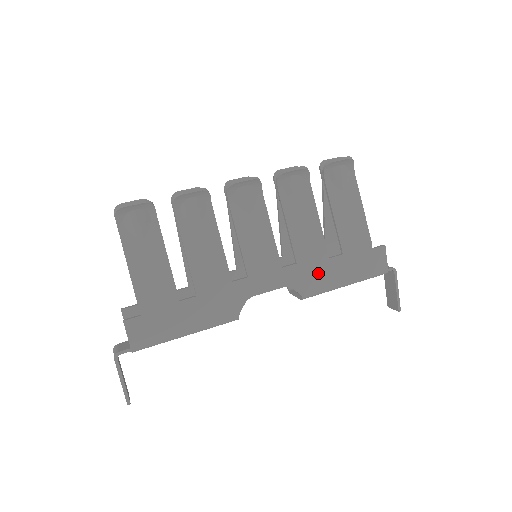
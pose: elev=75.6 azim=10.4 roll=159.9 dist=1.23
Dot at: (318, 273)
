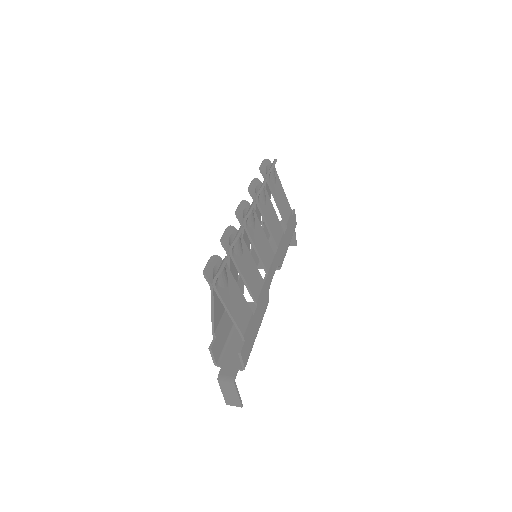
Dot at: (283, 247)
